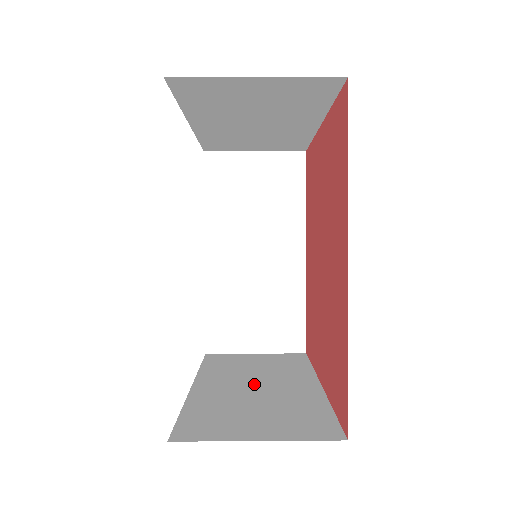
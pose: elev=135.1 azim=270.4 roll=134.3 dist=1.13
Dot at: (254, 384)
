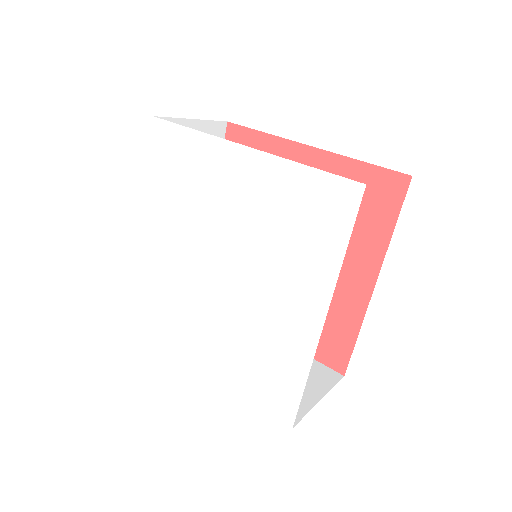
Dot at: occluded
